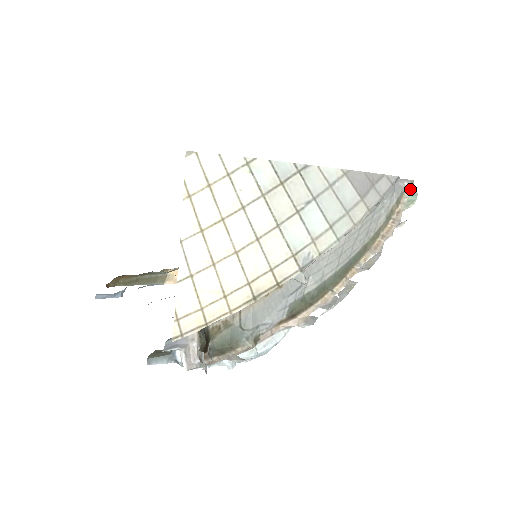
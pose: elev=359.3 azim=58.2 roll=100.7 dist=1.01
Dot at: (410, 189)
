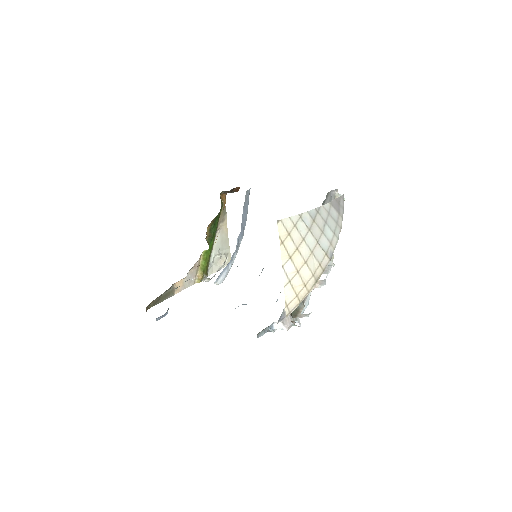
Dot at: (338, 194)
